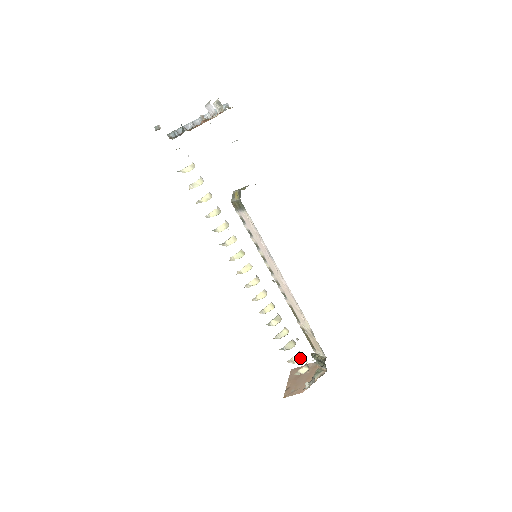
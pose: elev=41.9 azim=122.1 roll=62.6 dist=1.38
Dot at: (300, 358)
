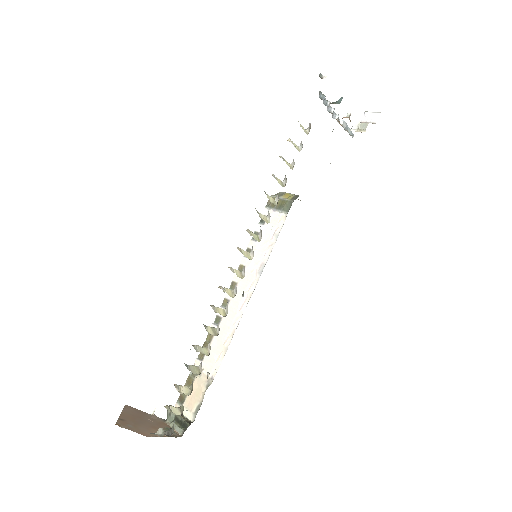
Dot at: (188, 393)
